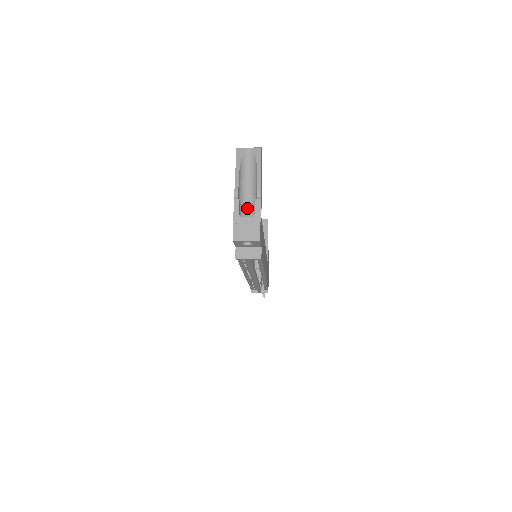
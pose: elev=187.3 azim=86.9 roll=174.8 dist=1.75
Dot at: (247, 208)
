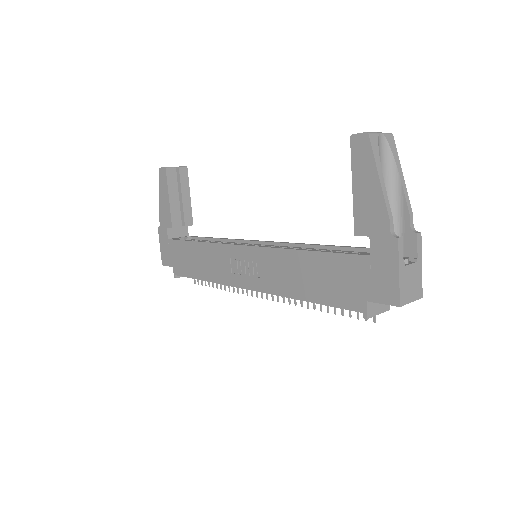
Dot at: occluded
